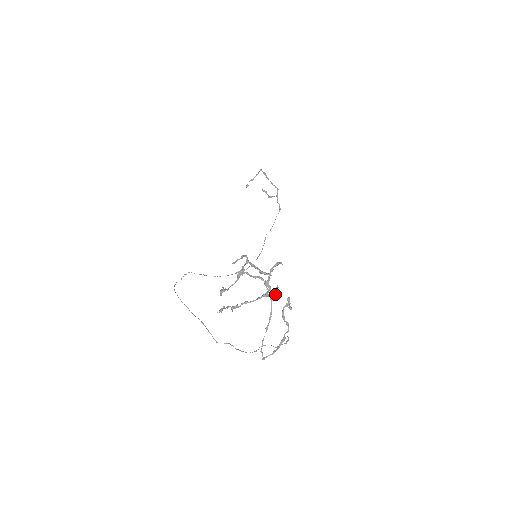
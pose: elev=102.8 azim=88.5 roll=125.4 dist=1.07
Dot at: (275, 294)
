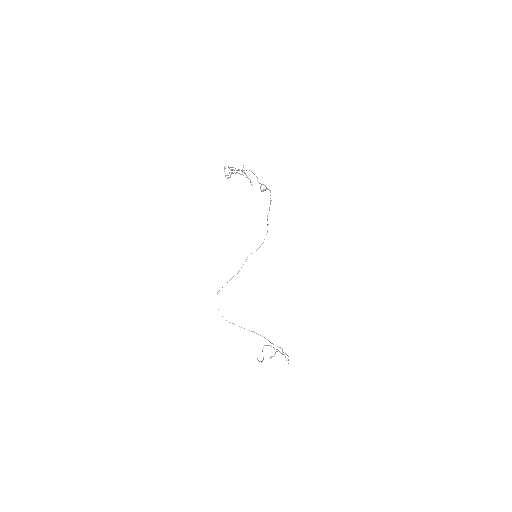
Dot at: (251, 182)
